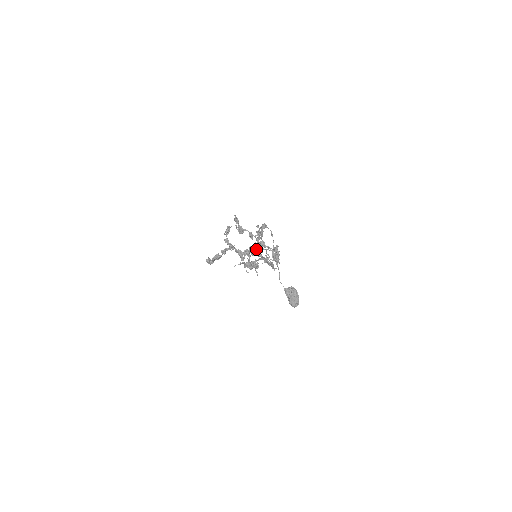
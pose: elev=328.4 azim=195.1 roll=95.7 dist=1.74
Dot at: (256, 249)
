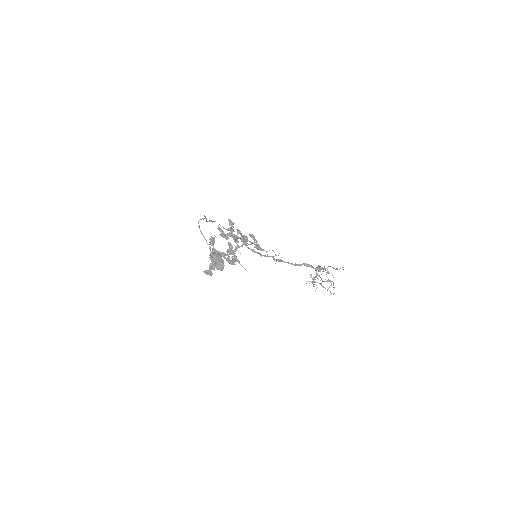
Dot at: (248, 248)
